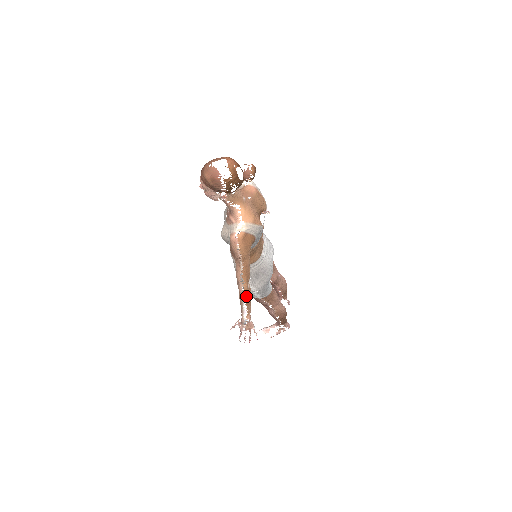
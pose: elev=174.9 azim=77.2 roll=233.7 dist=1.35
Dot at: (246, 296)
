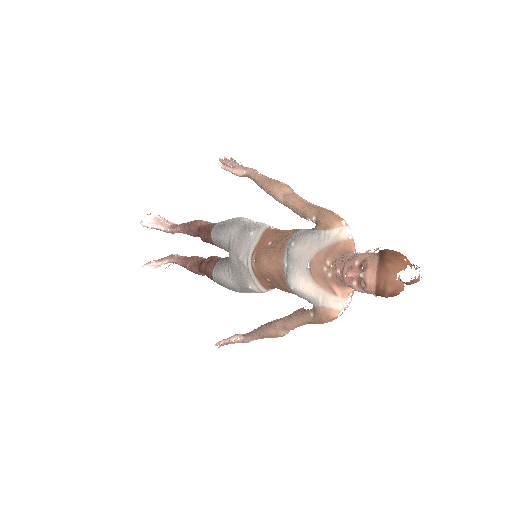
Dot at: occluded
